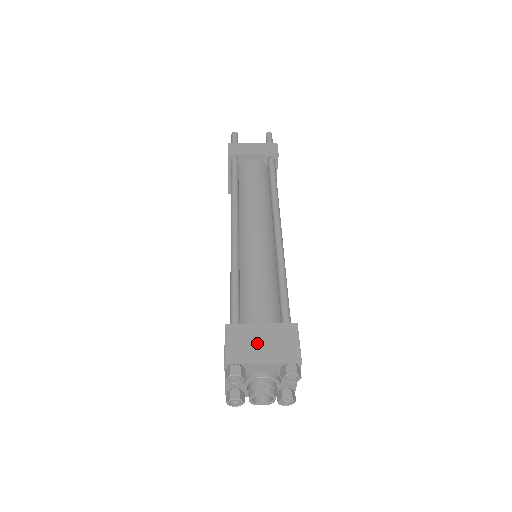
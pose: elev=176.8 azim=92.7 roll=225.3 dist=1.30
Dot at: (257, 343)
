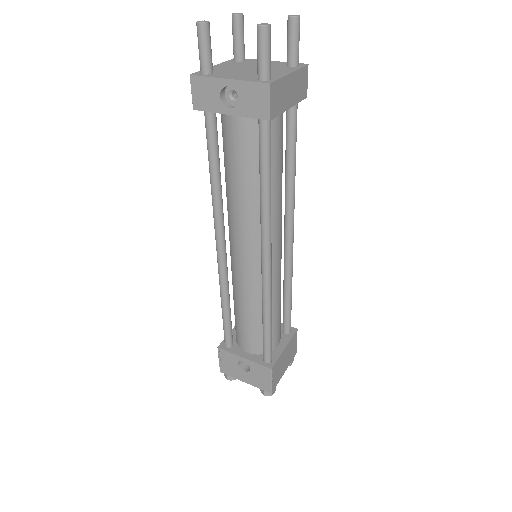
Dot at: (283, 364)
